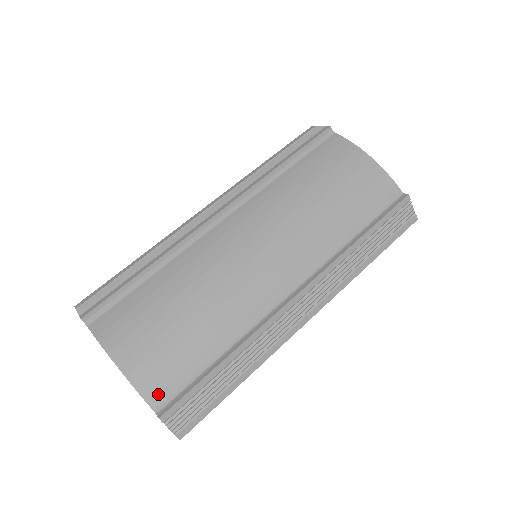
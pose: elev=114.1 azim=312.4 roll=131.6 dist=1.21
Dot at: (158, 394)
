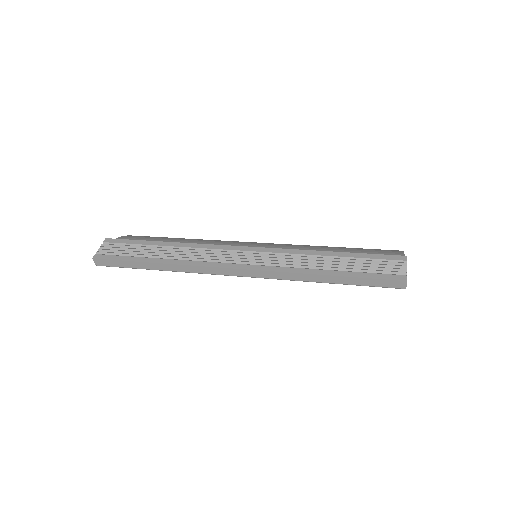
Dot at: occluded
